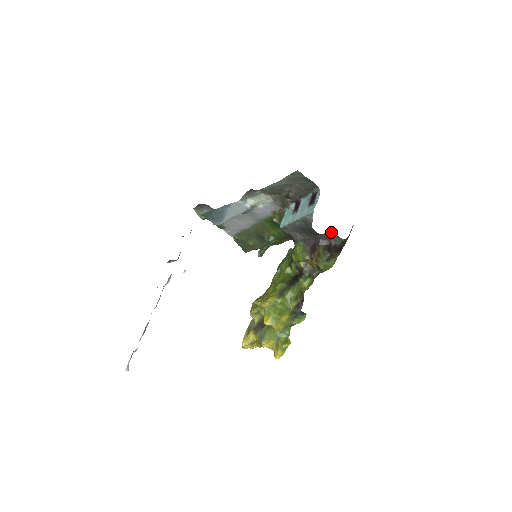
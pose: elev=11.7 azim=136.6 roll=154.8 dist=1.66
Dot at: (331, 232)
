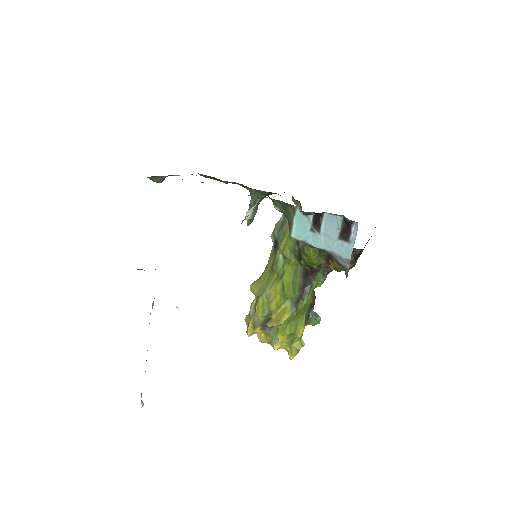
Dot at: occluded
